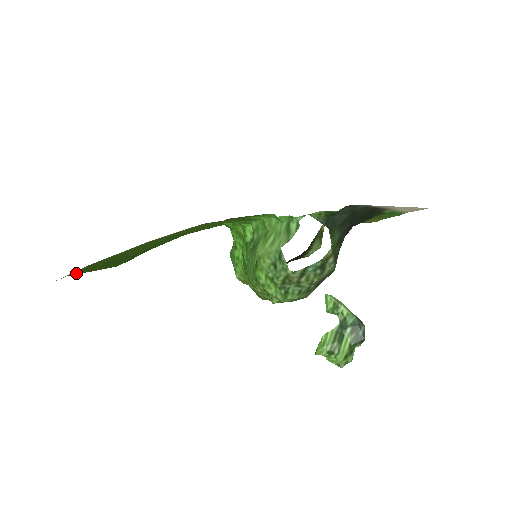
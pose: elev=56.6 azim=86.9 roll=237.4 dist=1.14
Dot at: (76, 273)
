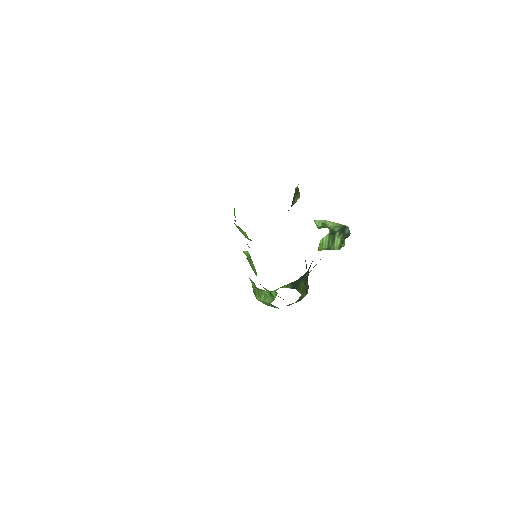
Dot at: occluded
